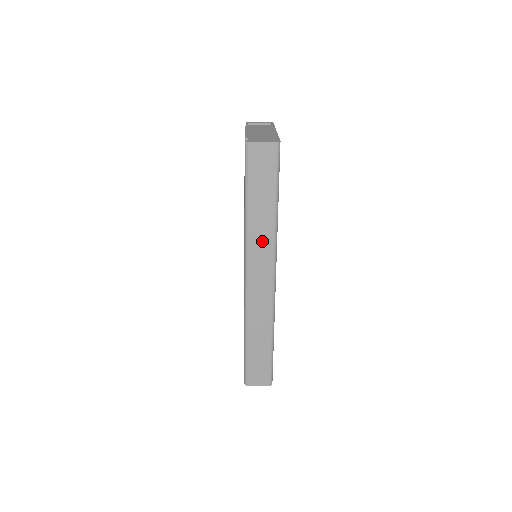
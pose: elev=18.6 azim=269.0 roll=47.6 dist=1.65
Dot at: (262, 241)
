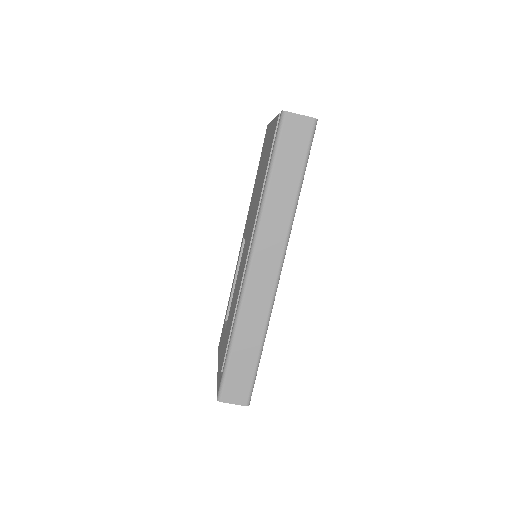
Dot at: (276, 224)
